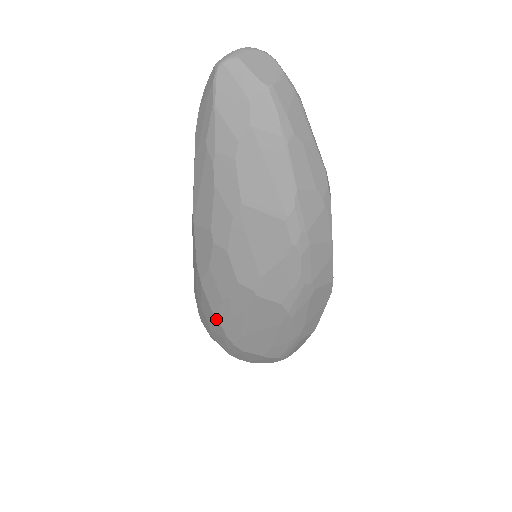
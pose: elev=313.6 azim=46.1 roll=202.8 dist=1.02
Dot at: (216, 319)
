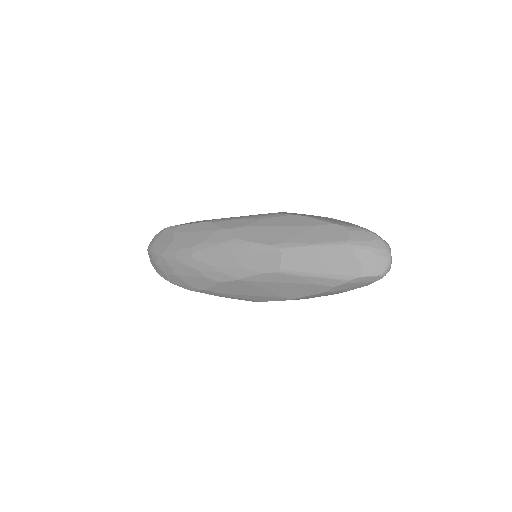
Dot at: occluded
